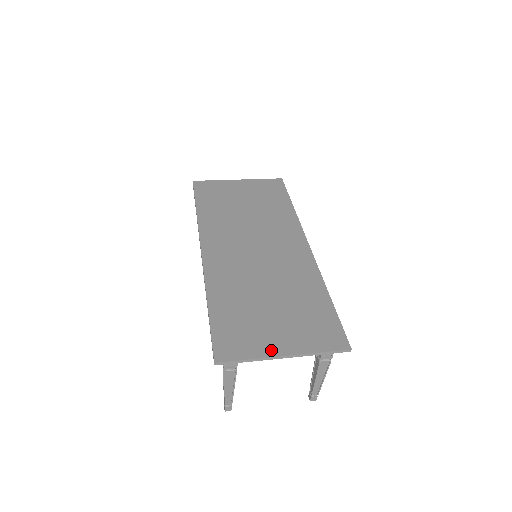
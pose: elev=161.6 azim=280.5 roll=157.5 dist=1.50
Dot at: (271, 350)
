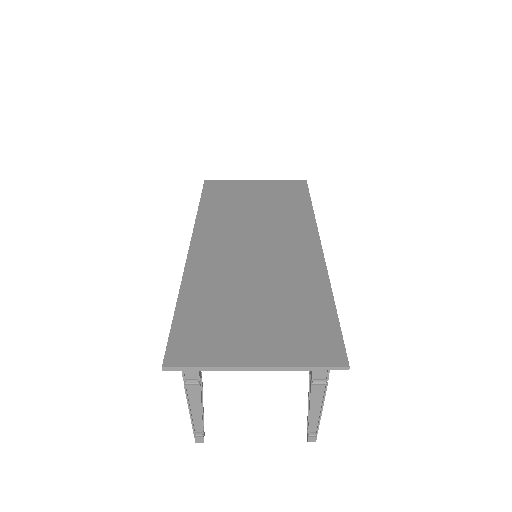
Dot at: (239, 358)
